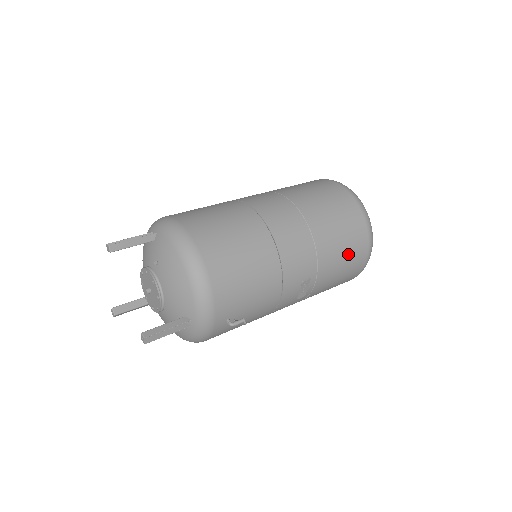
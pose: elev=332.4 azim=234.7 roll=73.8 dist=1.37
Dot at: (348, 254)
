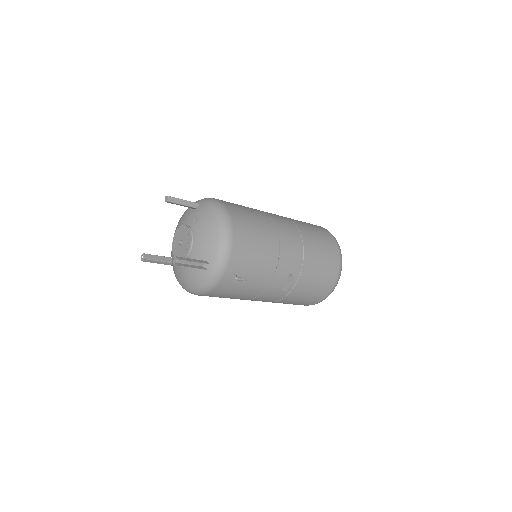
Dot at: (323, 271)
